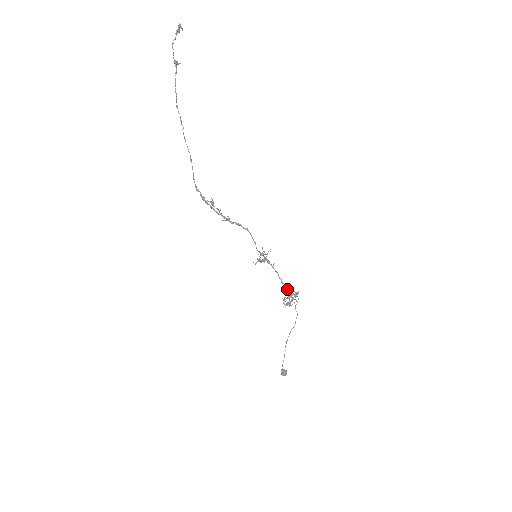
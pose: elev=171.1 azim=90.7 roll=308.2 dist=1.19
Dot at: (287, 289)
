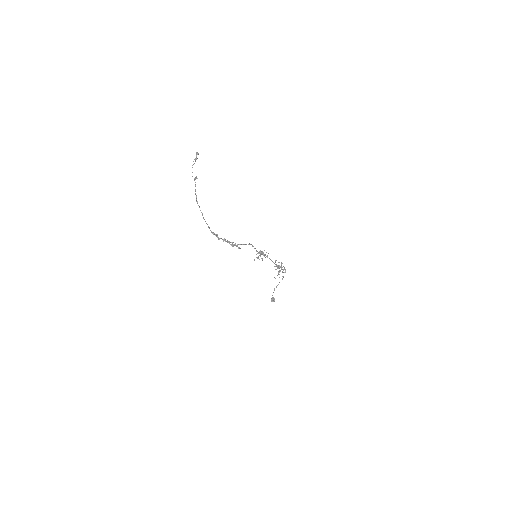
Dot at: occluded
